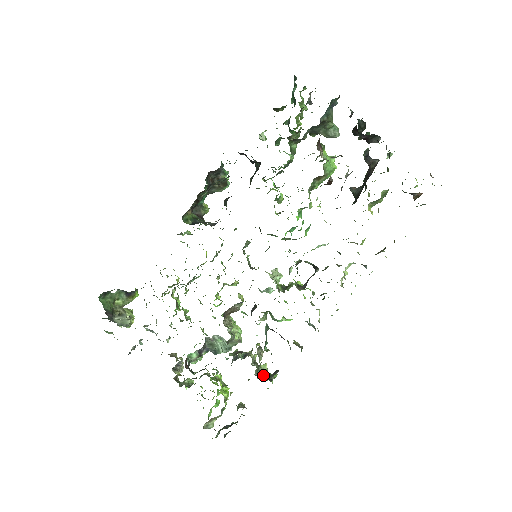
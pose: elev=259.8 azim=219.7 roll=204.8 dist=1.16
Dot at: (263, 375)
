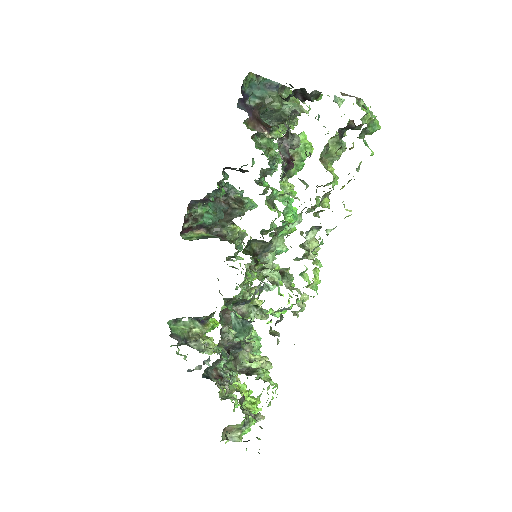
Dot at: (245, 371)
